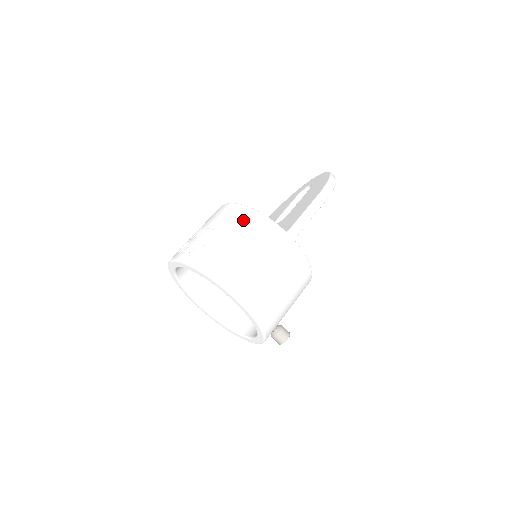
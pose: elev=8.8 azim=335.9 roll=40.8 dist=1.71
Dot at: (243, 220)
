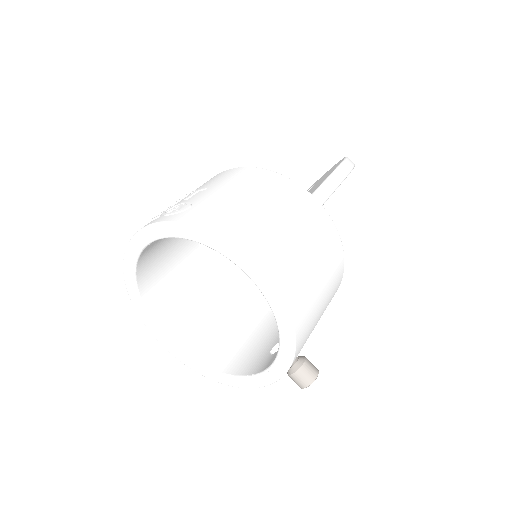
Dot at: (247, 176)
